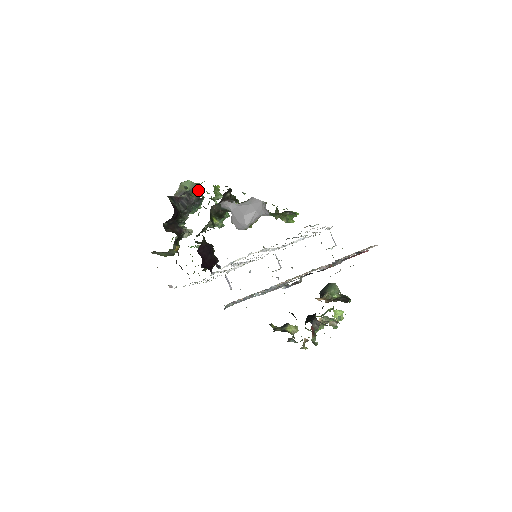
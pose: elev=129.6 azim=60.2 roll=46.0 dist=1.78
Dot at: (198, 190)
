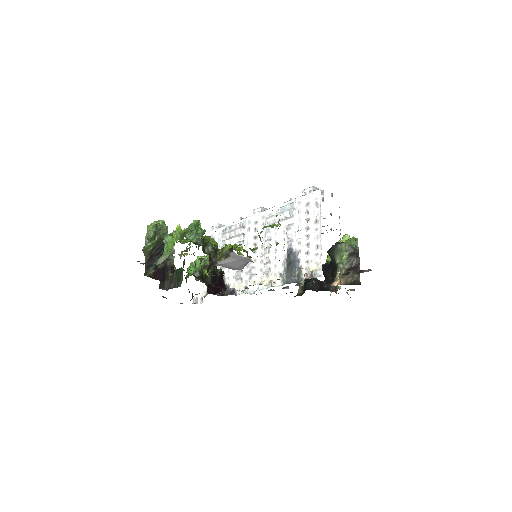
Dot at: (162, 242)
